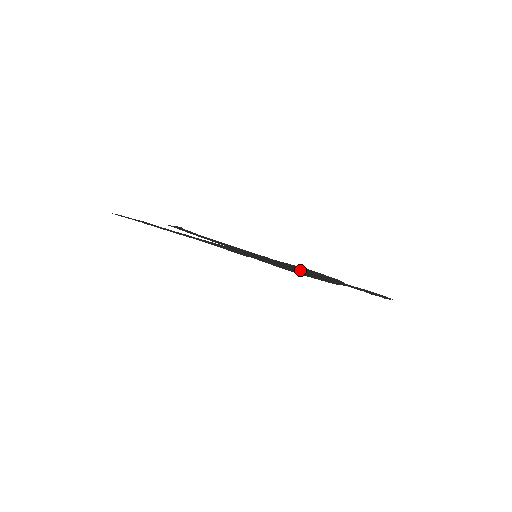
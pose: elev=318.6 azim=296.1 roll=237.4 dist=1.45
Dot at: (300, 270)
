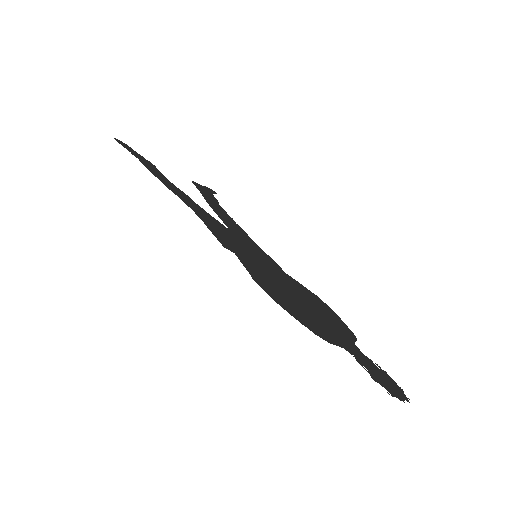
Dot at: (299, 298)
